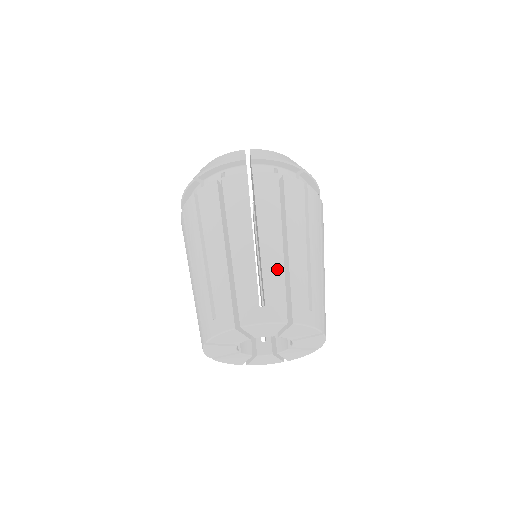
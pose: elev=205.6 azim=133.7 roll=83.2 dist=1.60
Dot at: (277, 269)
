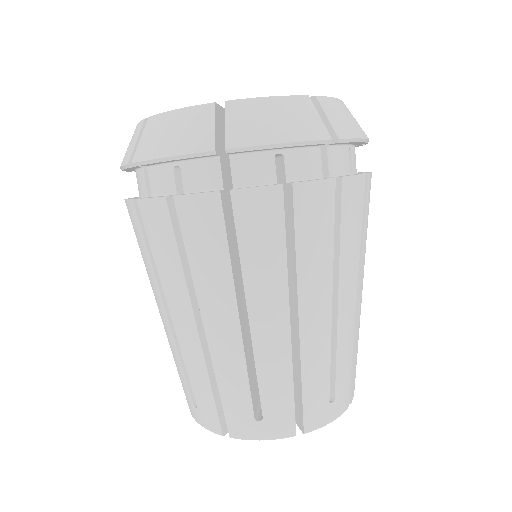
Dot at: (280, 367)
